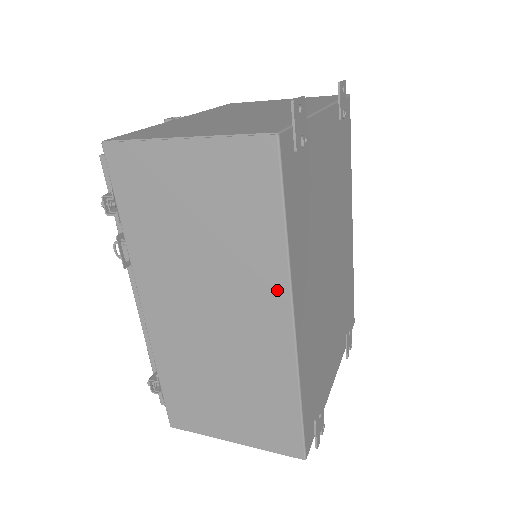
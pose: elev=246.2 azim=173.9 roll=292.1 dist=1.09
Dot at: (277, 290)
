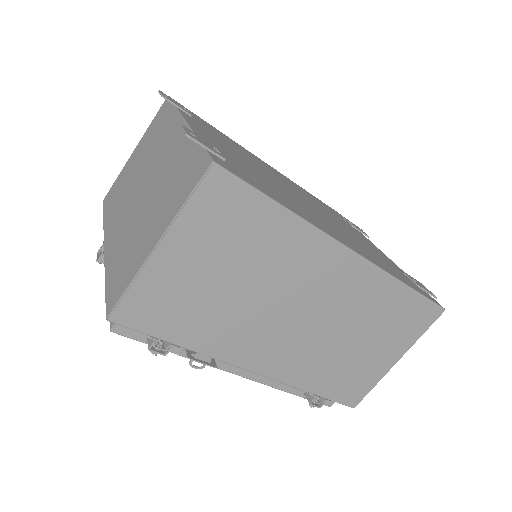
Dot at: (320, 247)
